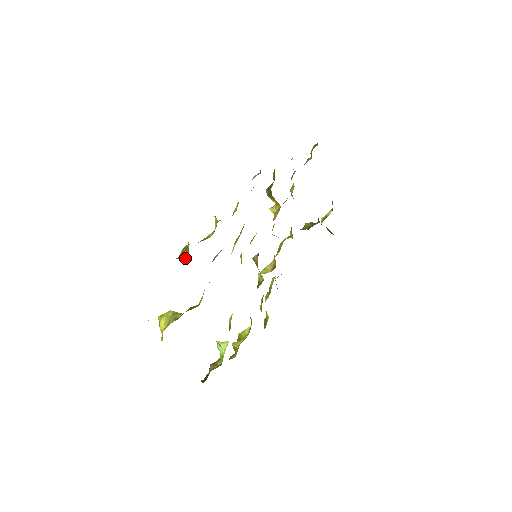
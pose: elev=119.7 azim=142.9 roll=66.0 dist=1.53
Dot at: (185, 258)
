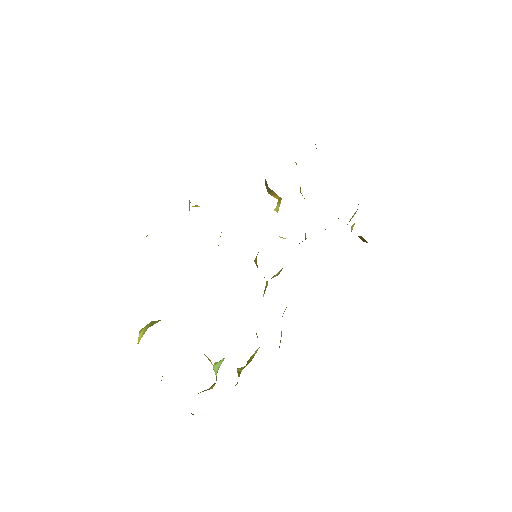
Dot at: occluded
